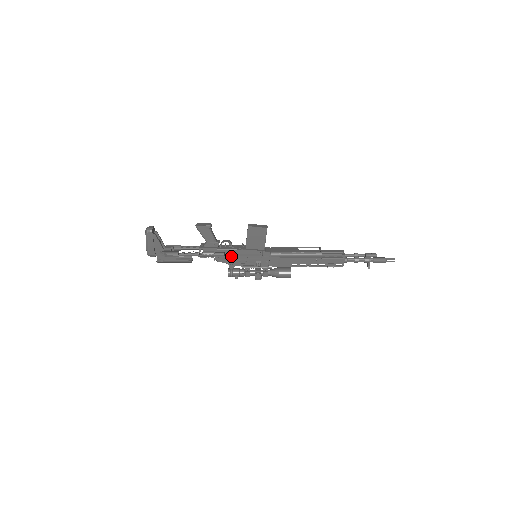
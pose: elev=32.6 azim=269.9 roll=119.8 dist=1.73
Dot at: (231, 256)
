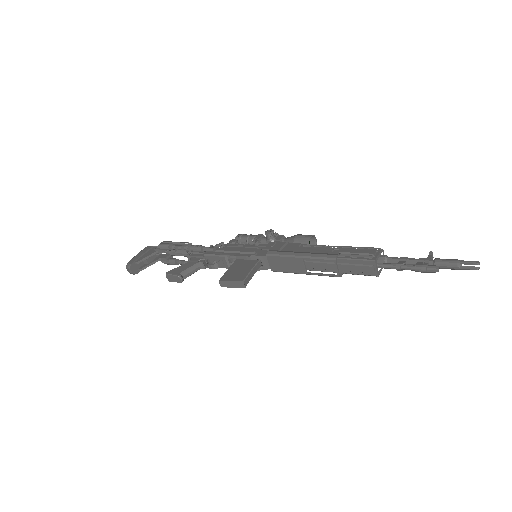
Dot at: occluded
